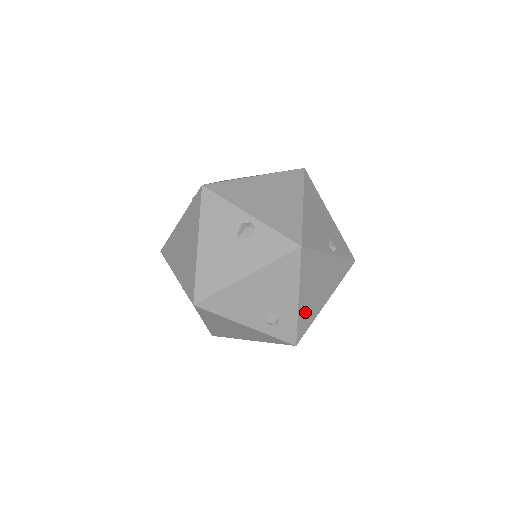
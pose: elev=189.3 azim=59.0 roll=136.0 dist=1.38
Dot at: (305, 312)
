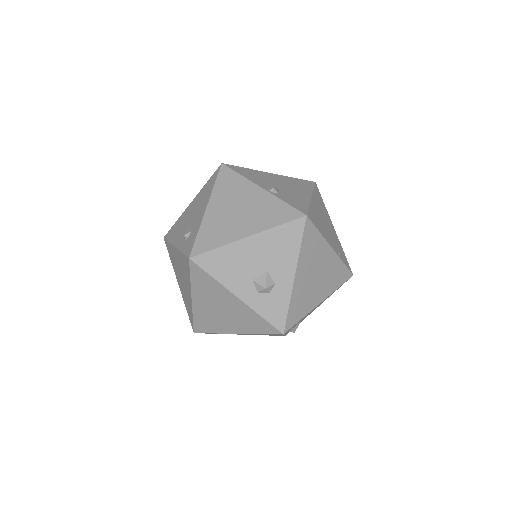
Dot at: (212, 227)
